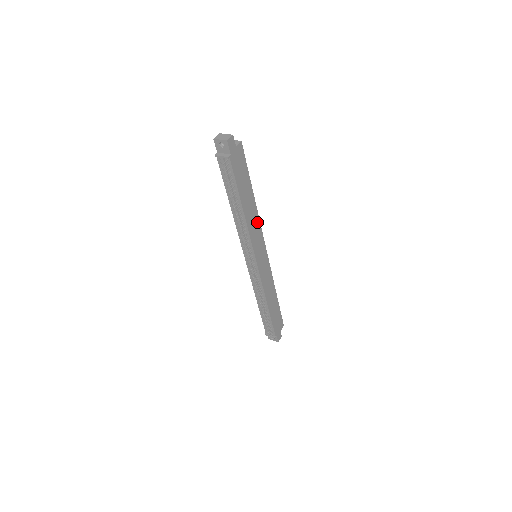
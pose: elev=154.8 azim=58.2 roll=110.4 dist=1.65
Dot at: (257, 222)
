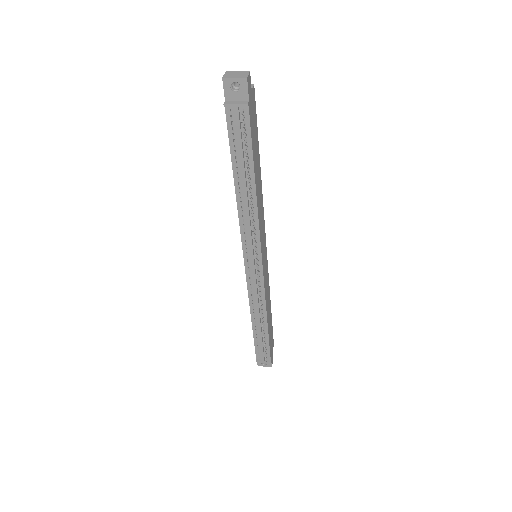
Dot at: (262, 207)
